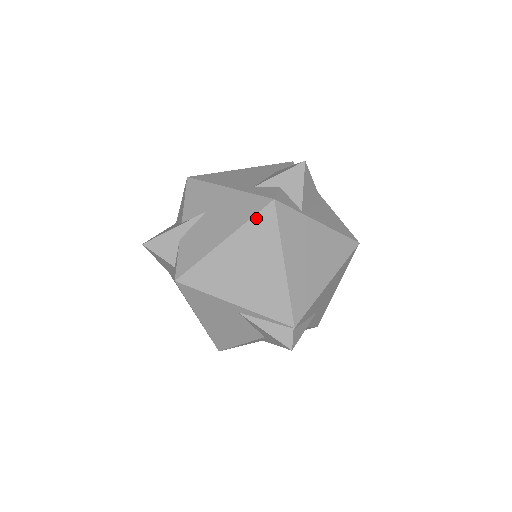
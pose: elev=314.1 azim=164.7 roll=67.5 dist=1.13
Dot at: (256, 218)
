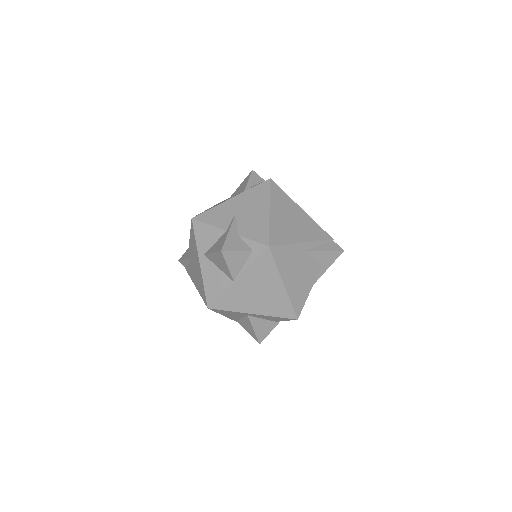
Dot at: (272, 191)
